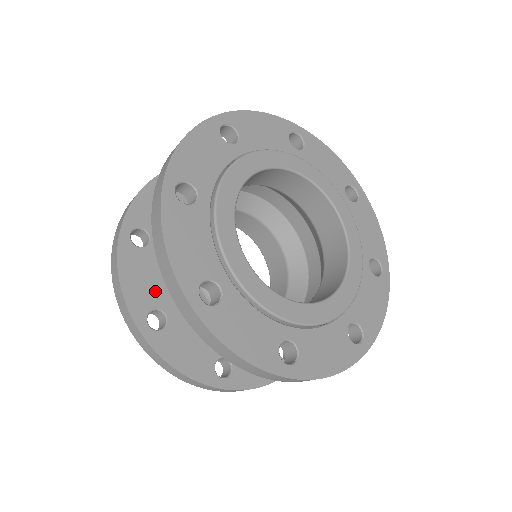
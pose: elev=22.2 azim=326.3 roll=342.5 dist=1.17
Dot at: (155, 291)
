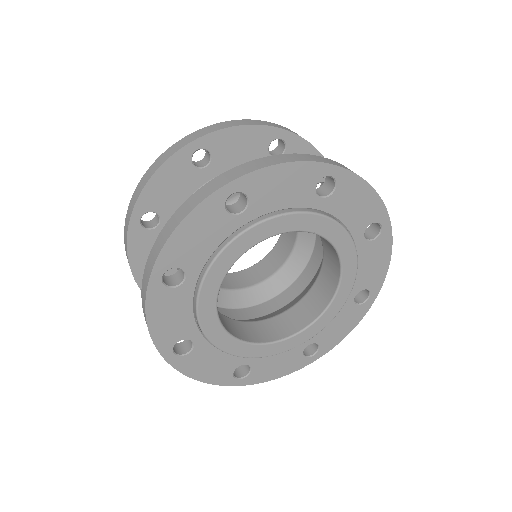
Dot at: occluded
